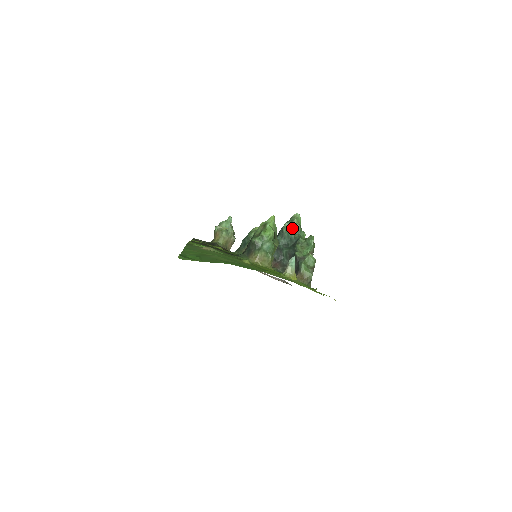
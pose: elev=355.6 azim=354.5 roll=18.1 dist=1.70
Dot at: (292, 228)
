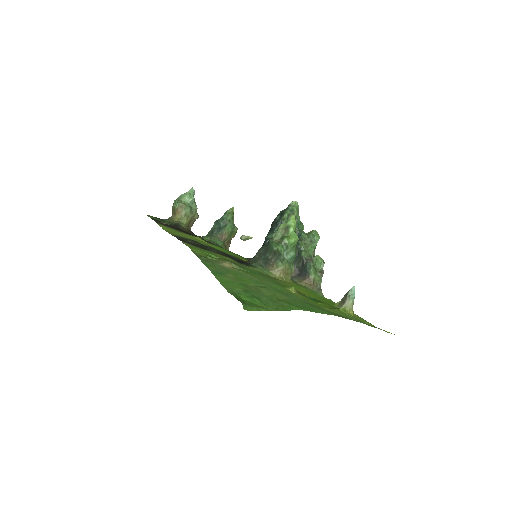
Dot at: occluded
